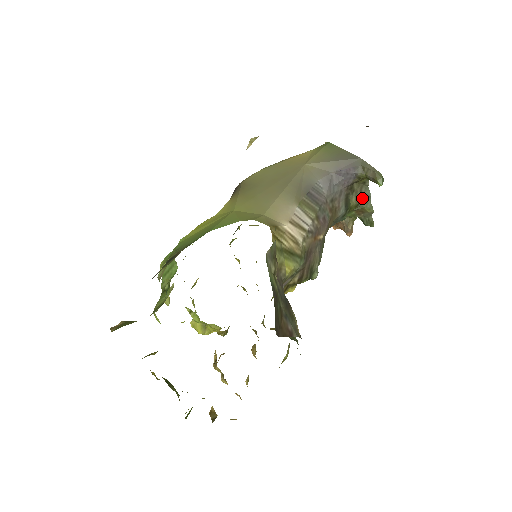
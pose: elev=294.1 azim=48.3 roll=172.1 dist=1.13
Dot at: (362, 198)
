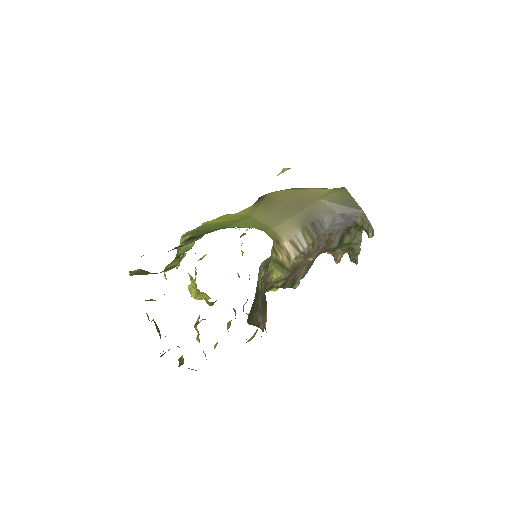
Dot at: (354, 240)
